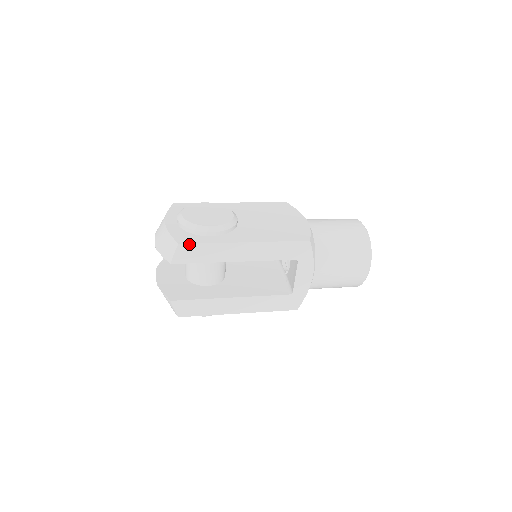
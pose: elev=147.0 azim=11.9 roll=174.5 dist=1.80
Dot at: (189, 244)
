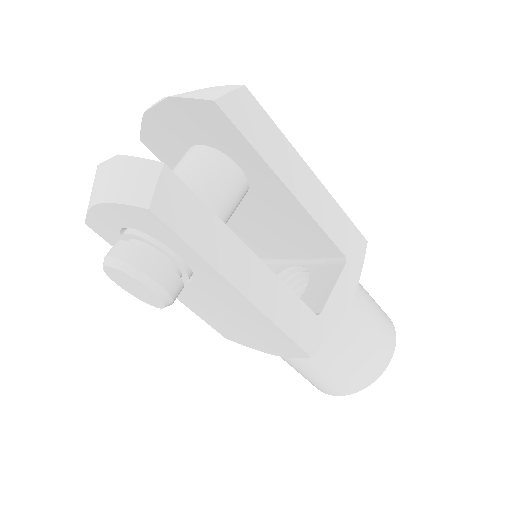
Dot at: (256, 101)
